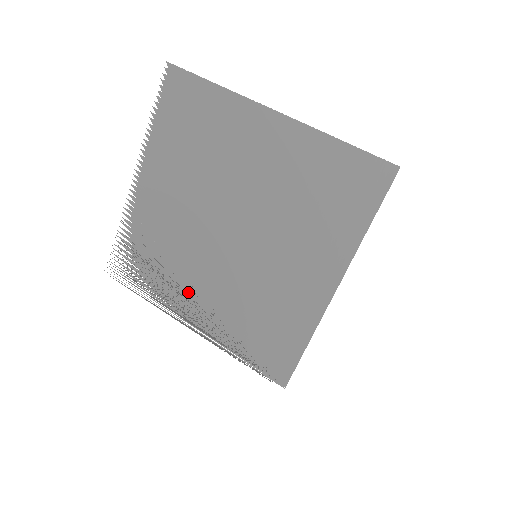
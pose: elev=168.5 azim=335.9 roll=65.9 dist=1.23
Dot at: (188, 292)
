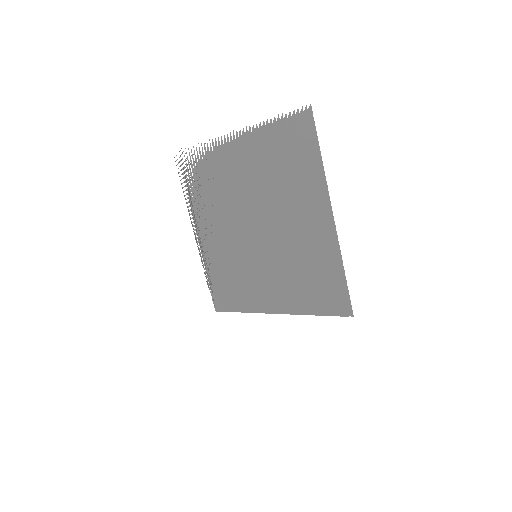
Dot at: (209, 223)
